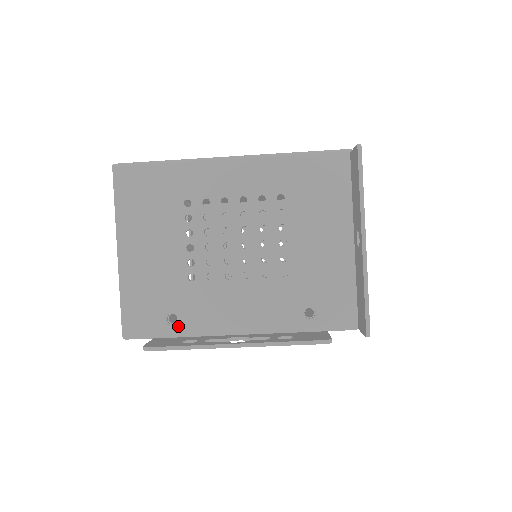
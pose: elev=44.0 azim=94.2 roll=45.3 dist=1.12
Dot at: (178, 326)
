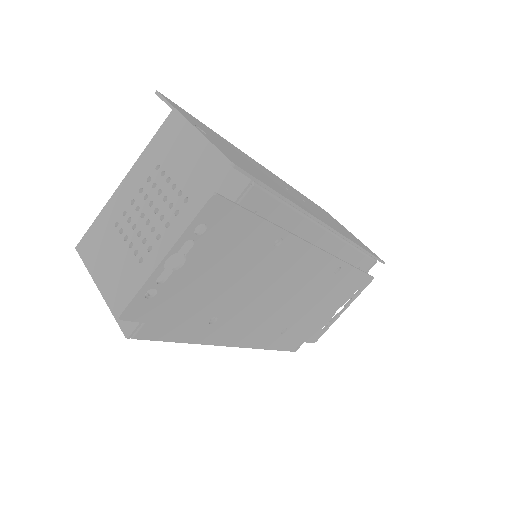
Dot at: occluded
